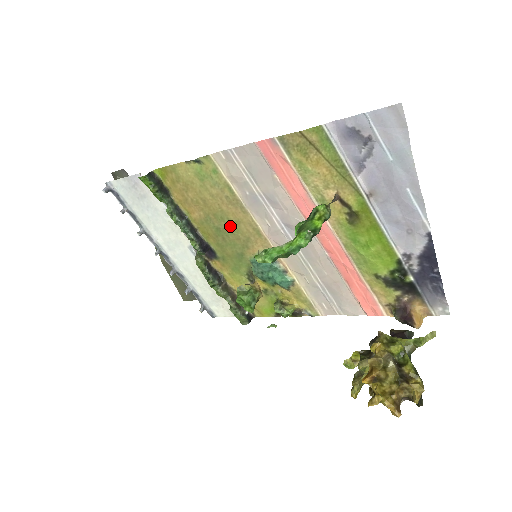
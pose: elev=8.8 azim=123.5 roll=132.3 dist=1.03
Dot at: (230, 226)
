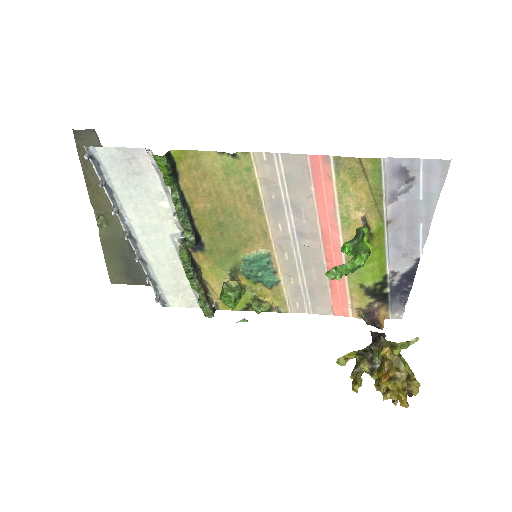
Dot at: (236, 223)
